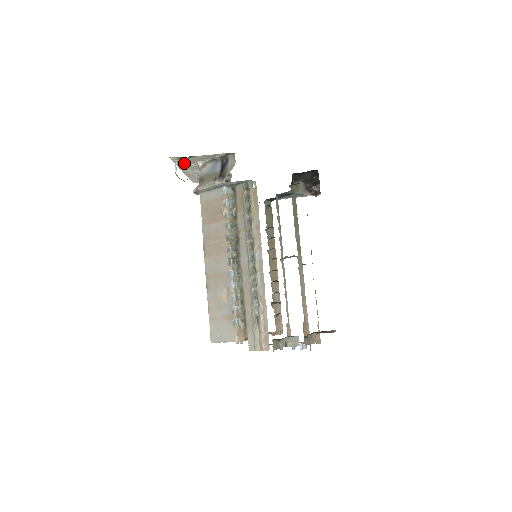
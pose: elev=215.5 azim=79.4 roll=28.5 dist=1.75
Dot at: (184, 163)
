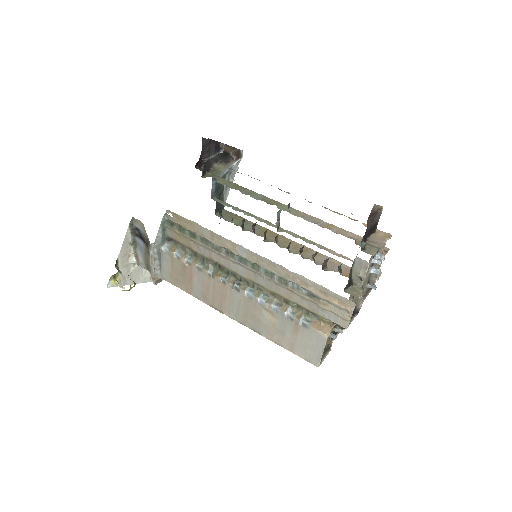
Dot at: (126, 276)
